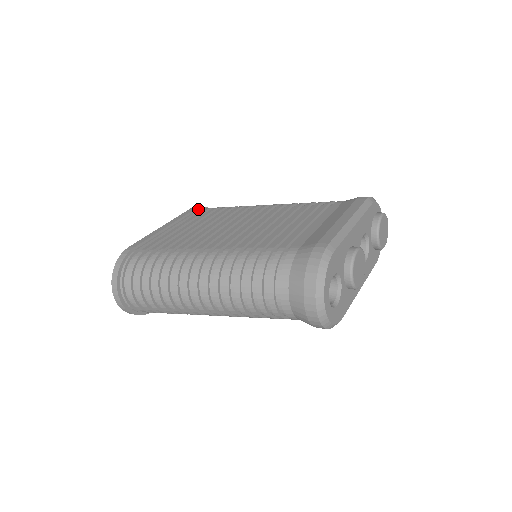
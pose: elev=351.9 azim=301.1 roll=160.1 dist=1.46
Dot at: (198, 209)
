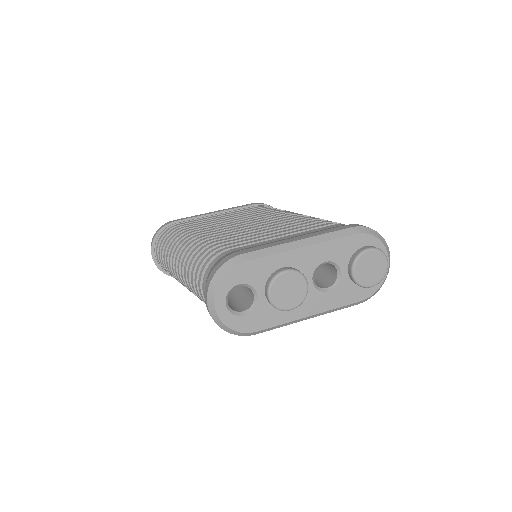
Dot at: (257, 205)
